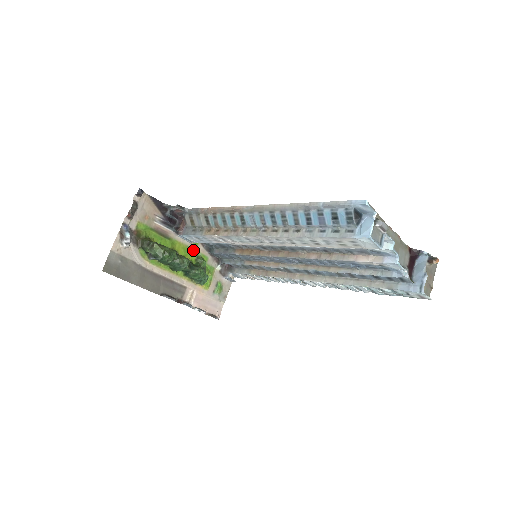
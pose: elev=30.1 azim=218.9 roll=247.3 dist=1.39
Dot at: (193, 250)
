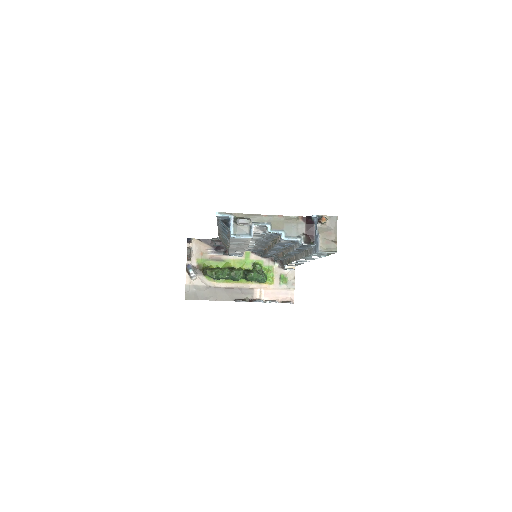
Dot at: (247, 260)
